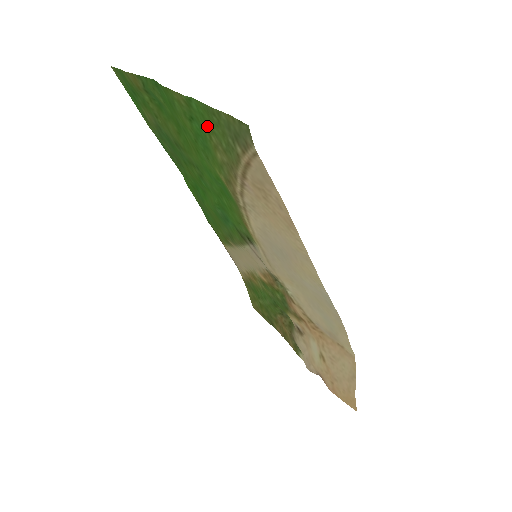
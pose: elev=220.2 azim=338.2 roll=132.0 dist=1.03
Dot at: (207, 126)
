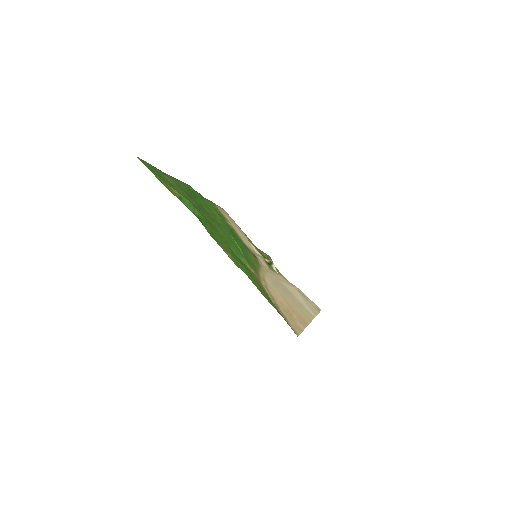
Dot at: (251, 276)
